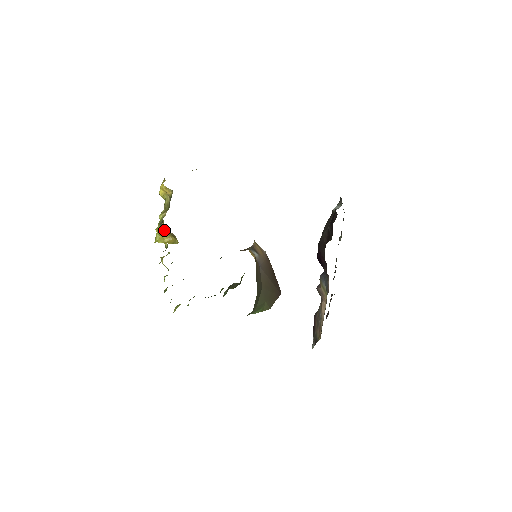
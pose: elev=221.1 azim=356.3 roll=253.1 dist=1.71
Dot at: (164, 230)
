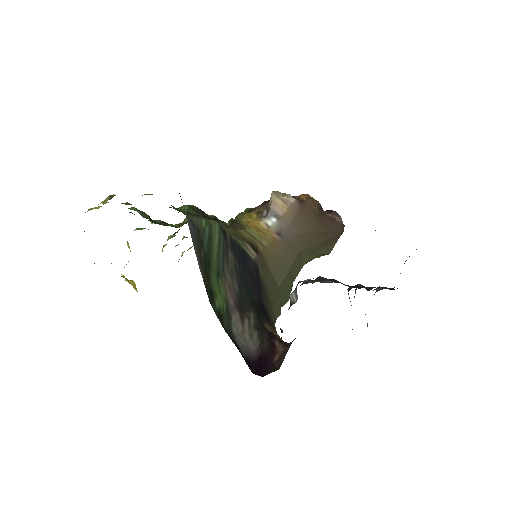
Dot at: occluded
